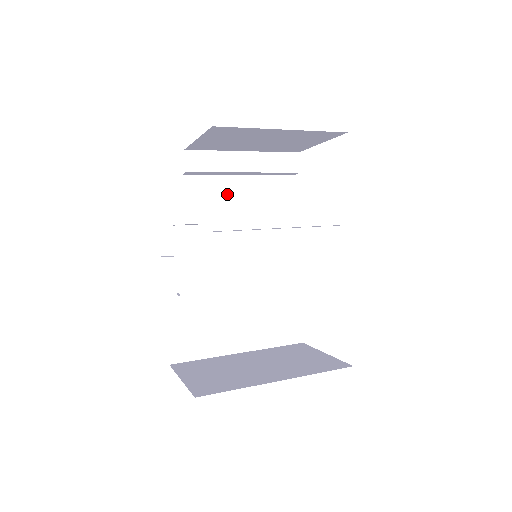
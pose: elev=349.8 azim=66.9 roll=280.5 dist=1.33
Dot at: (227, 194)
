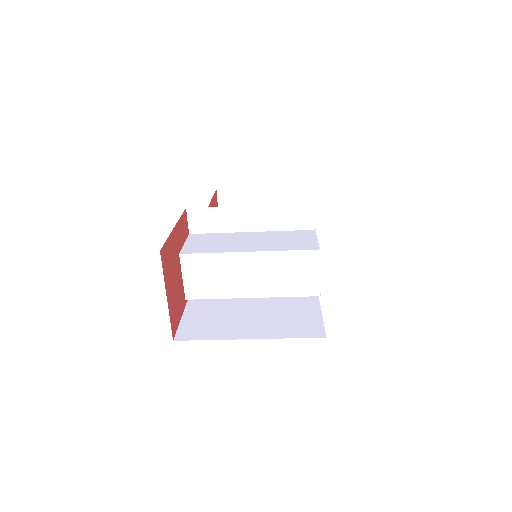
Dot at: occluded
